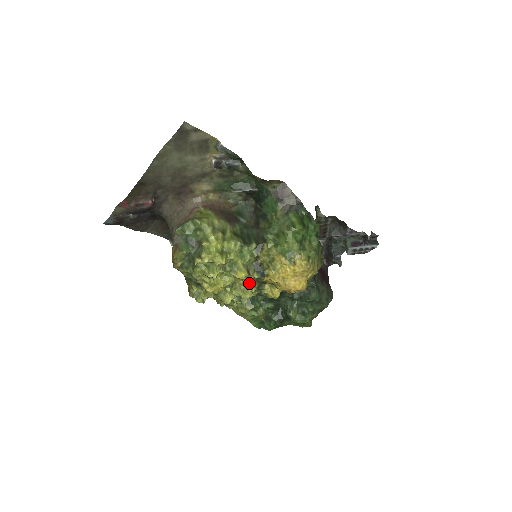
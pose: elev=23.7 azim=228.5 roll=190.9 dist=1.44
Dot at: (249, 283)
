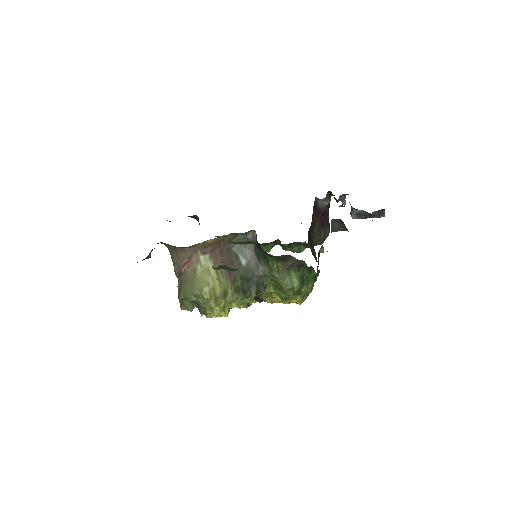
Dot at: occluded
